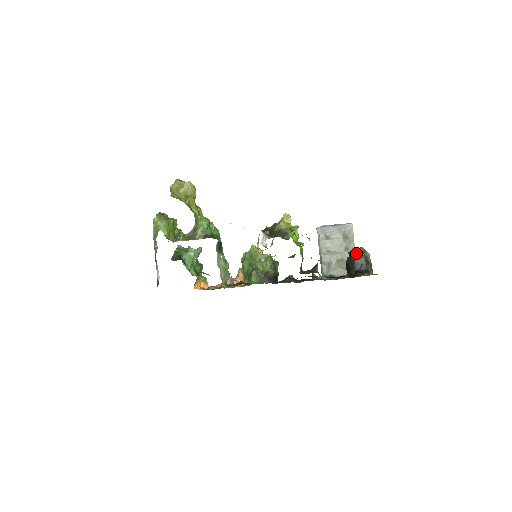
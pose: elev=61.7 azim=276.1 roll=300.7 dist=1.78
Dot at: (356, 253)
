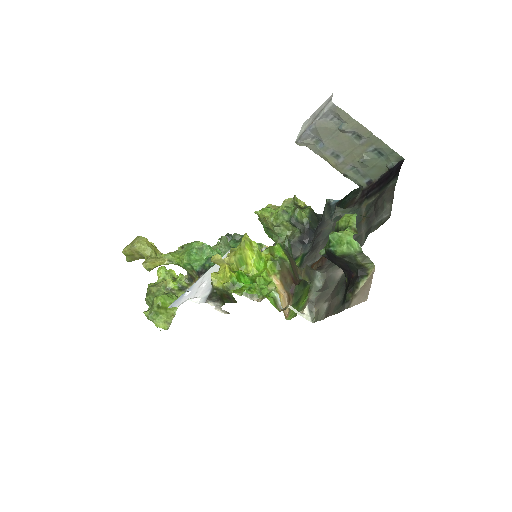
Dot at: (327, 254)
